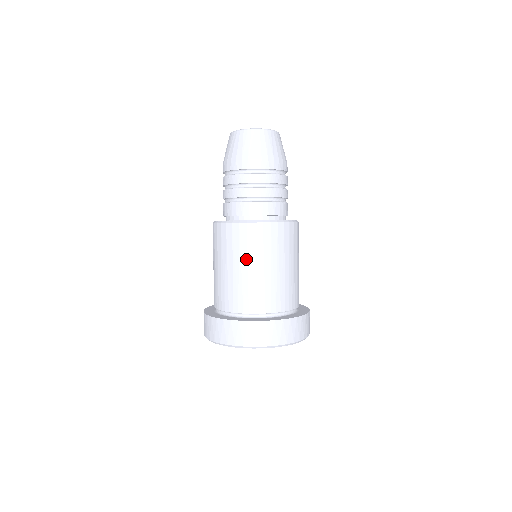
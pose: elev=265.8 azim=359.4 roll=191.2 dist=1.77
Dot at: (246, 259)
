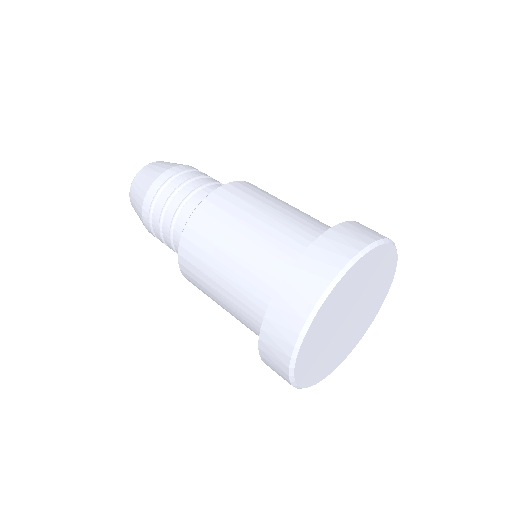
Dot at: (214, 260)
